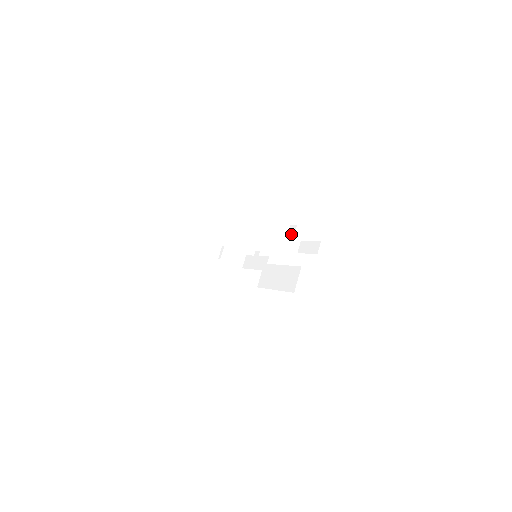
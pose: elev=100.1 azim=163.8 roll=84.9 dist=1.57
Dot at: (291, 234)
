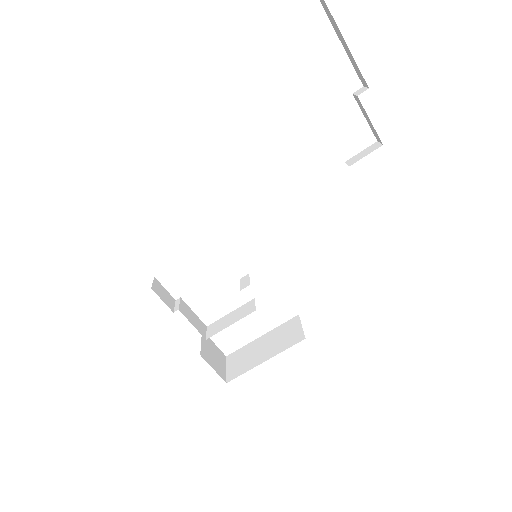
Dot at: (361, 91)
